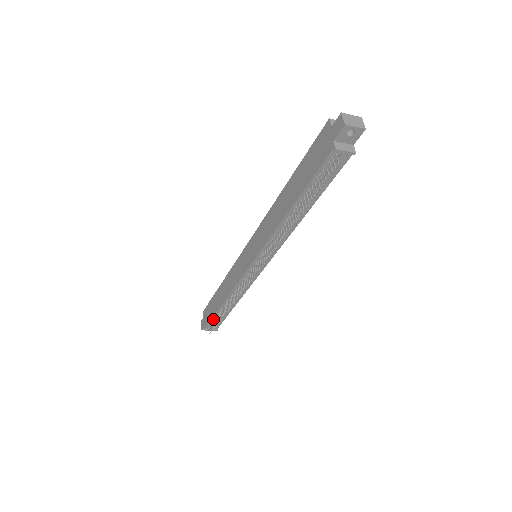
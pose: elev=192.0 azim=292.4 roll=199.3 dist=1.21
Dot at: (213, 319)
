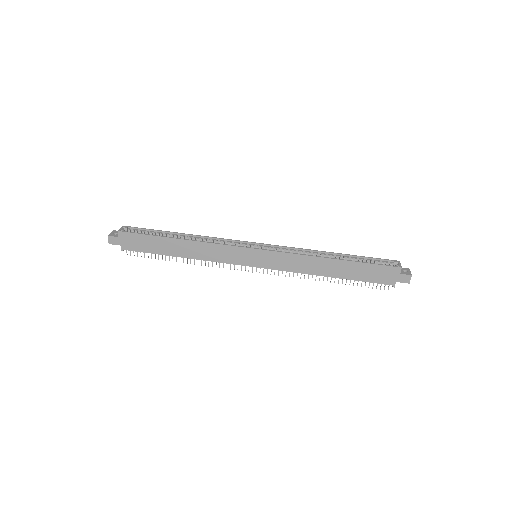
Dot at: (146, 252)
